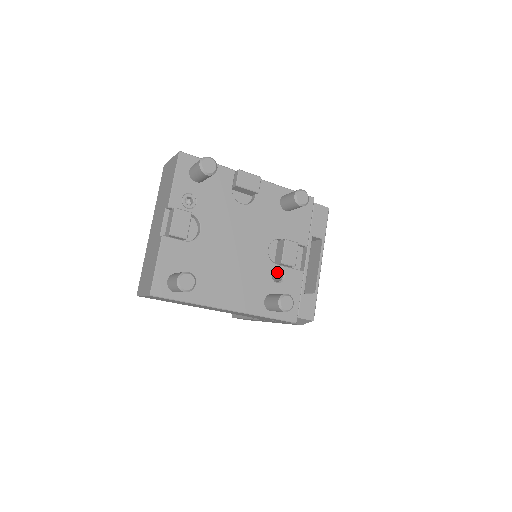
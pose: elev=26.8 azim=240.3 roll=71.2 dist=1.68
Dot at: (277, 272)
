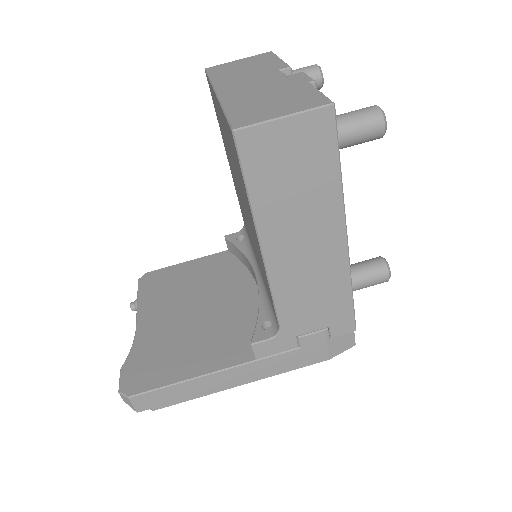
Dot at: occluded
